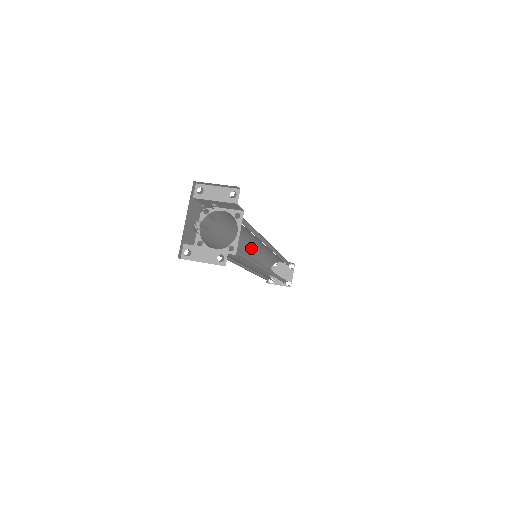
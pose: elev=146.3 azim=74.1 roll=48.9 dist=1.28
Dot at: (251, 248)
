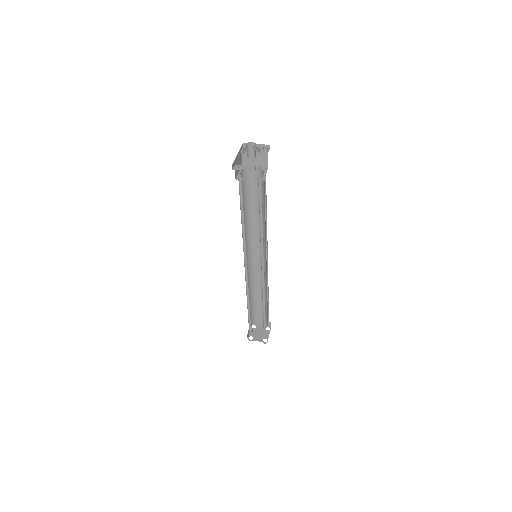
Dot at: (250, 260)
